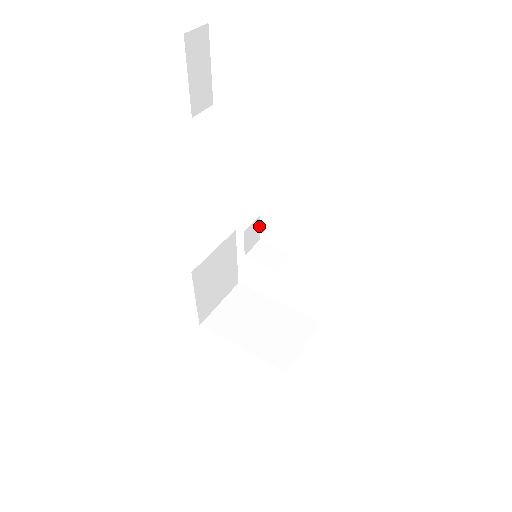
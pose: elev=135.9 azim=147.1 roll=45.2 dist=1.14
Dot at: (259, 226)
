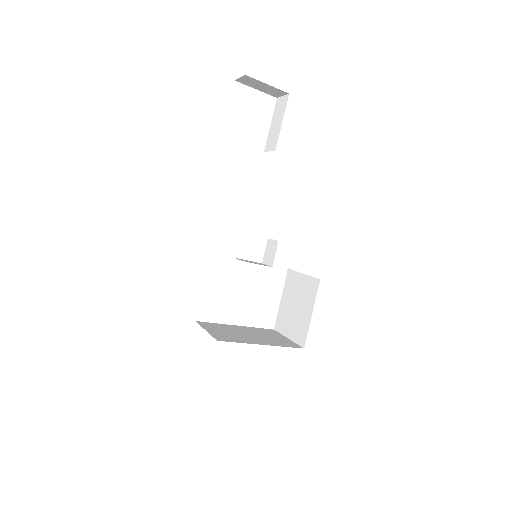
Dot at: occluded
